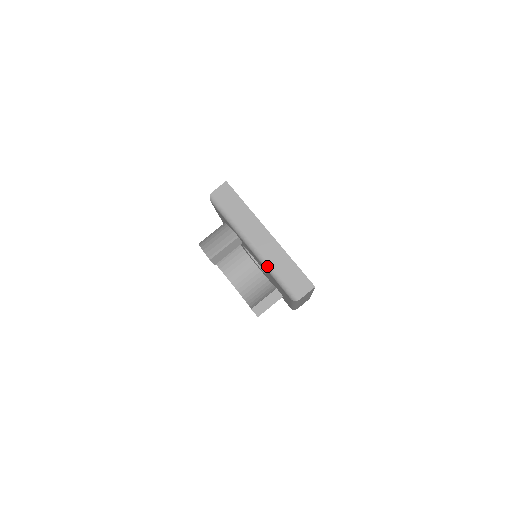
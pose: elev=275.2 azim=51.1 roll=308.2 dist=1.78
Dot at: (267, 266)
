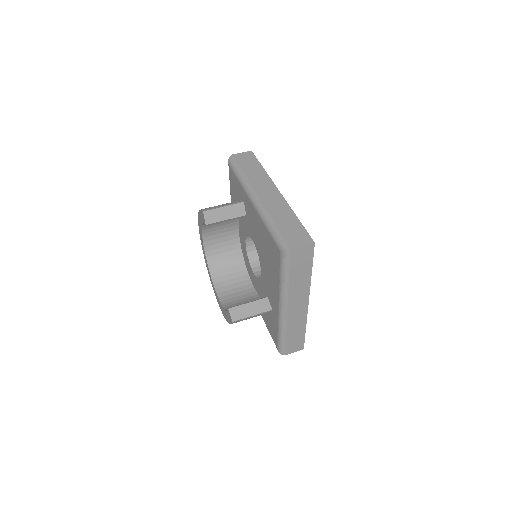
Dot at: (264, 215)
